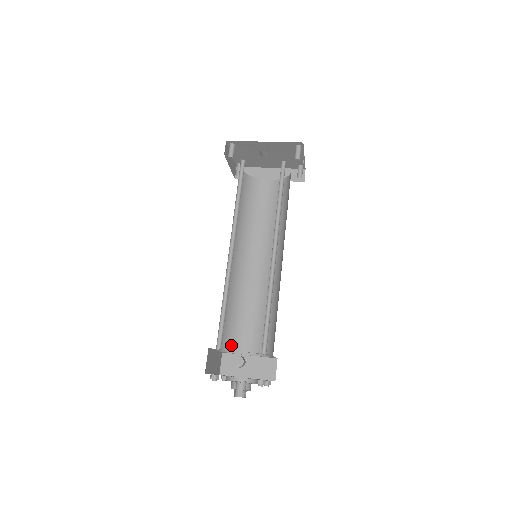
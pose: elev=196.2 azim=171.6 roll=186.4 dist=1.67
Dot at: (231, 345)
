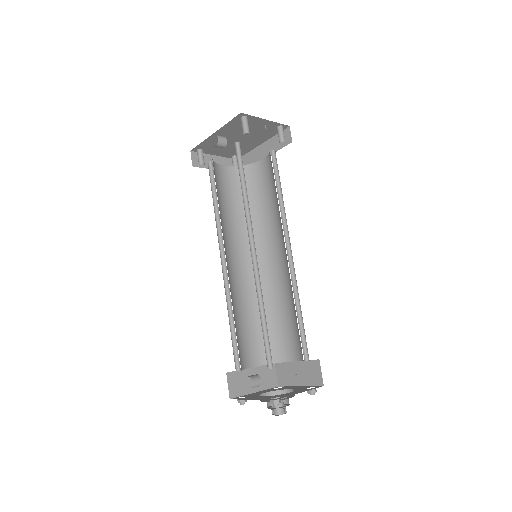
Dot at: (274, 355)
